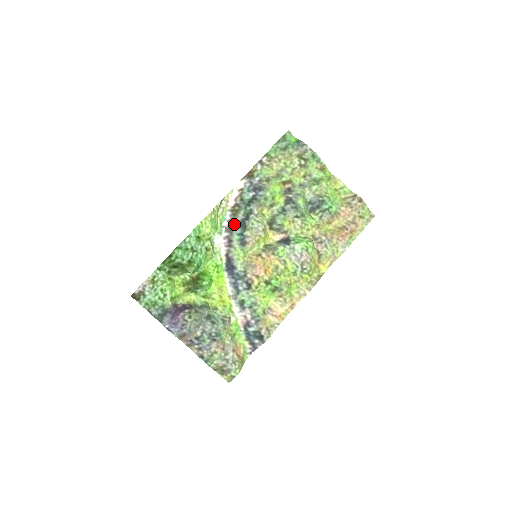
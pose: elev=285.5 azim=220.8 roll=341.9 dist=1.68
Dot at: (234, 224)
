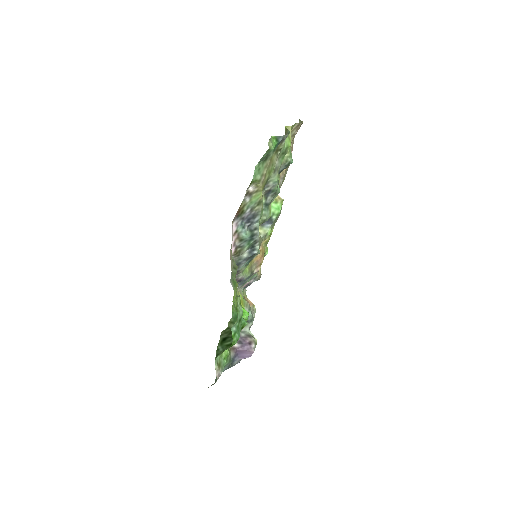
Dot at: (241, 262)
